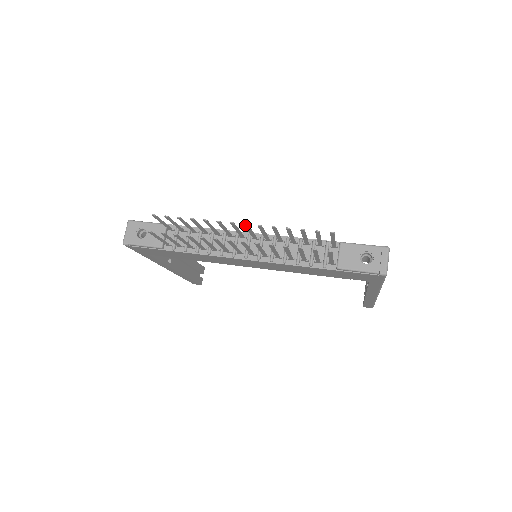
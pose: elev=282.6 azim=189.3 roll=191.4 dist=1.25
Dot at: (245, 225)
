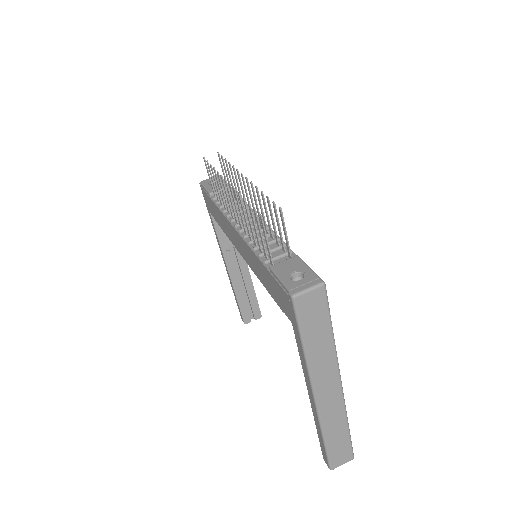
Dot at: (246, 180)
